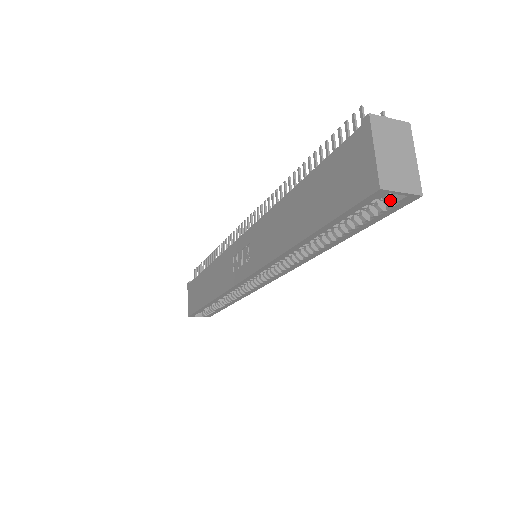
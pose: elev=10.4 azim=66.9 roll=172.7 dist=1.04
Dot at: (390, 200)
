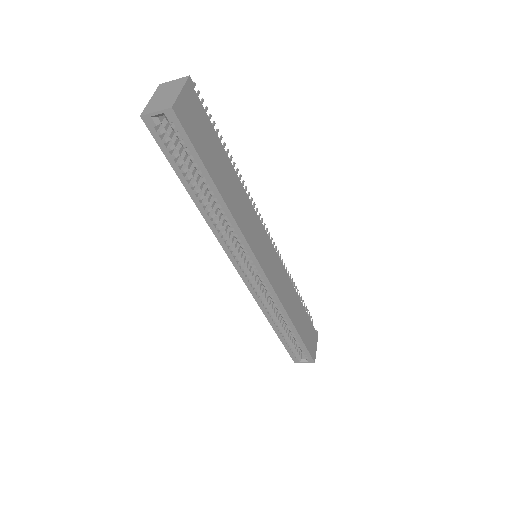
Dot at: (173, 126)
